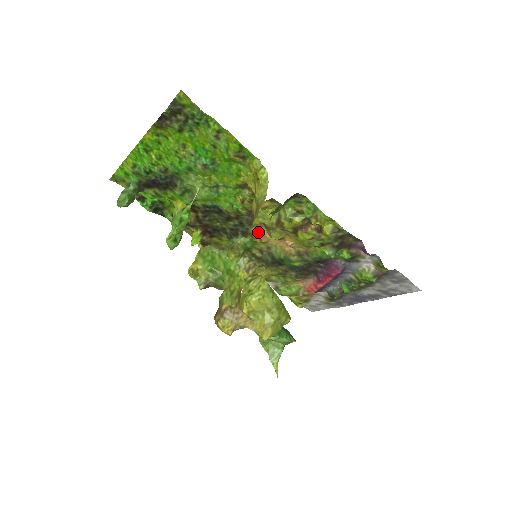
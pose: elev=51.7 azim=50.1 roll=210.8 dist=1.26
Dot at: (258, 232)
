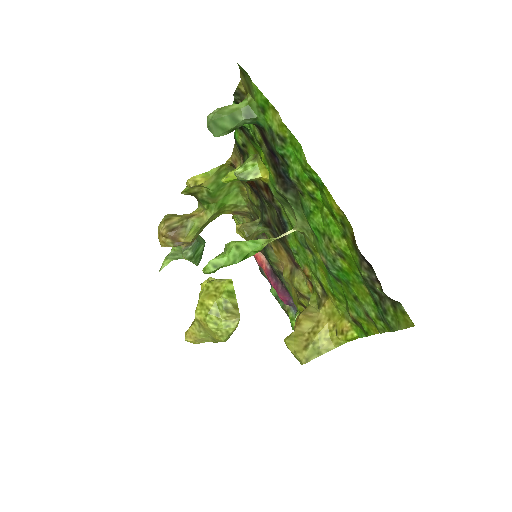
Dot at: (282, 254)
